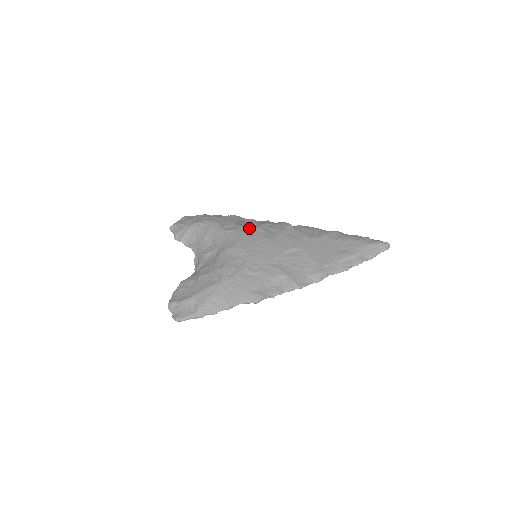
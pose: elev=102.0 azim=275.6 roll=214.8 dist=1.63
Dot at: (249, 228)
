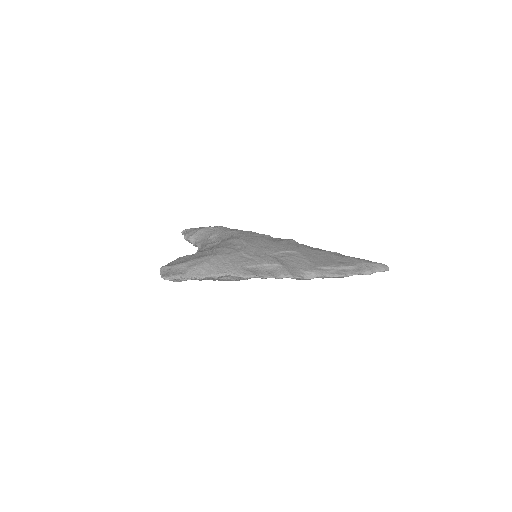
Dot at: (255, 233)
